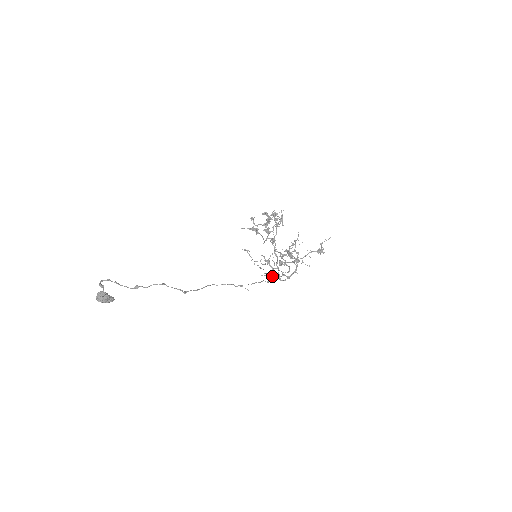
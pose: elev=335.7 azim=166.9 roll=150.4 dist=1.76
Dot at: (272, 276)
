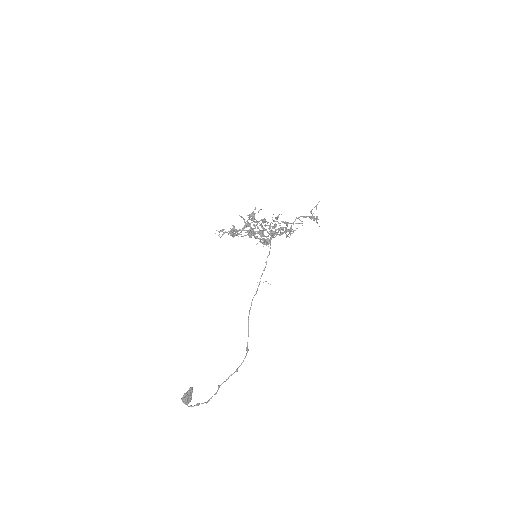
Dot at: occluded
